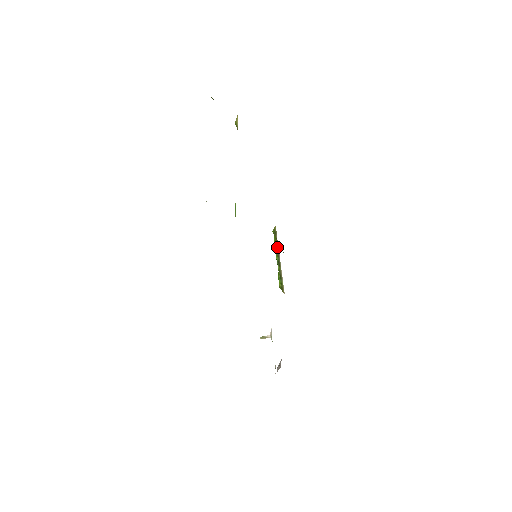
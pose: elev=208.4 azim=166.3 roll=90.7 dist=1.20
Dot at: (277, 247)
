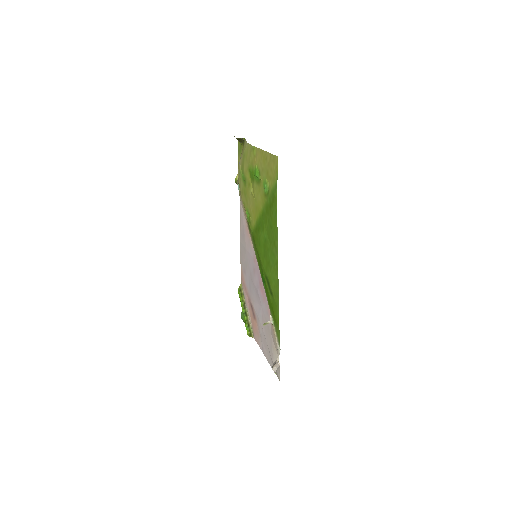
Dot at: (243, 301)
